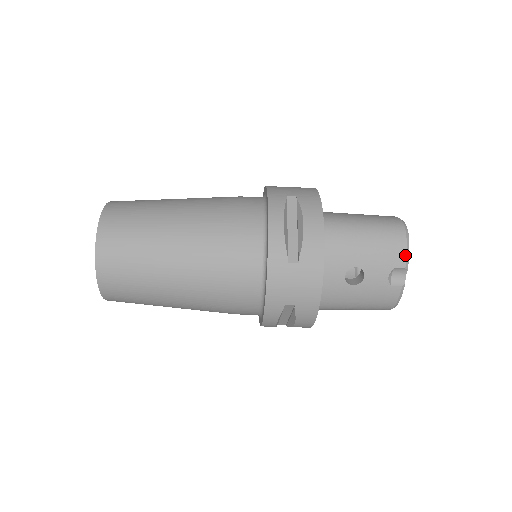
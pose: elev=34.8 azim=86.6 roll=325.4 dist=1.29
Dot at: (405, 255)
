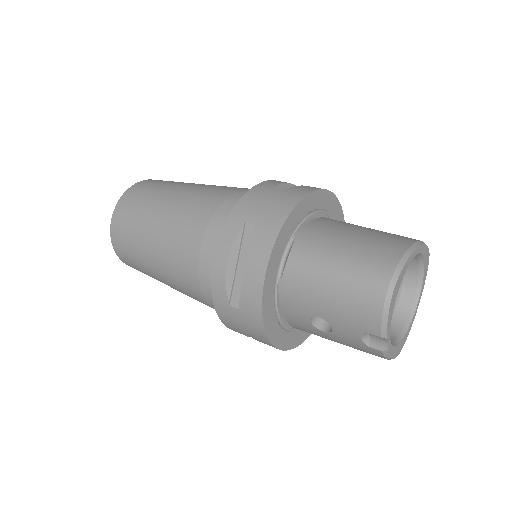
Dot at: (379, 324)
